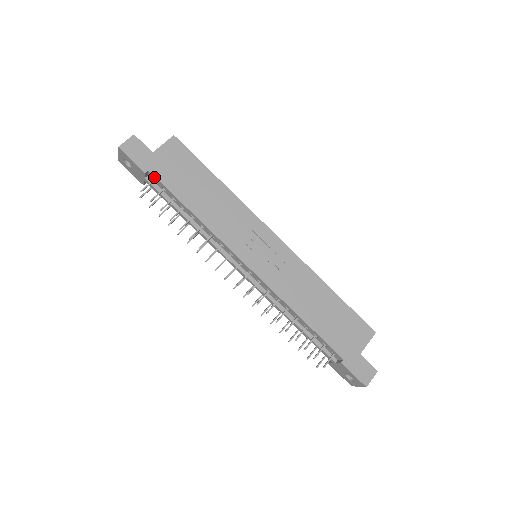
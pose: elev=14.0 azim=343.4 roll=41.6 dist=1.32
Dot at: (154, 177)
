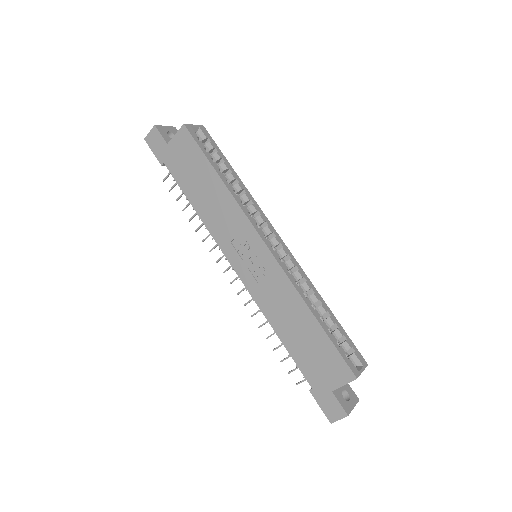
Dot at: (169, 169)
